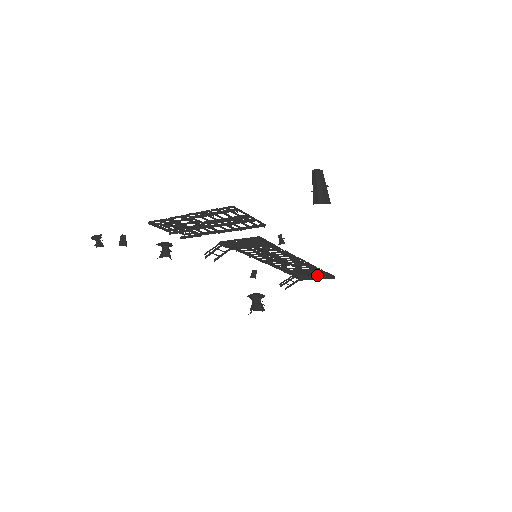
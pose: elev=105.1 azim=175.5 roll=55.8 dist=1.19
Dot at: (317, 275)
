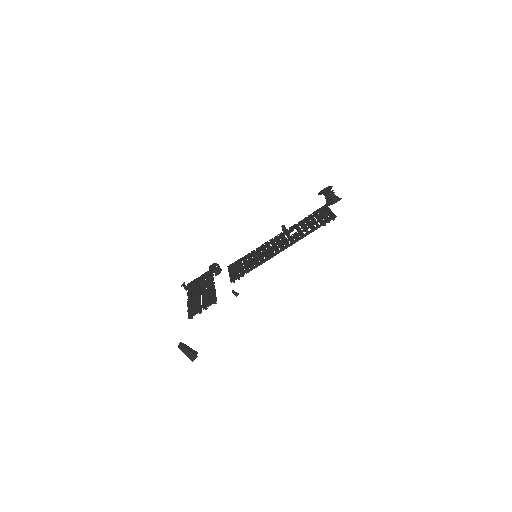
Dot at: (320, 222)
